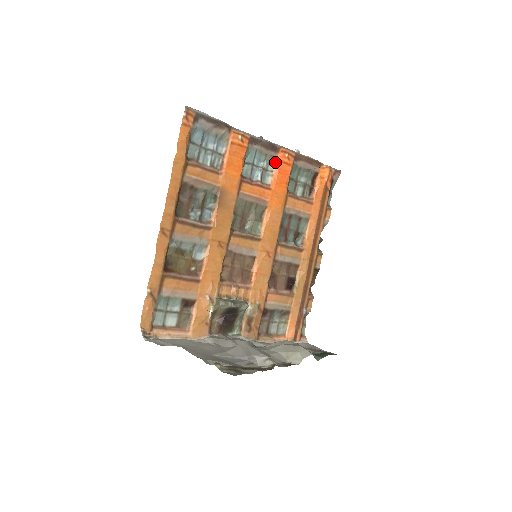
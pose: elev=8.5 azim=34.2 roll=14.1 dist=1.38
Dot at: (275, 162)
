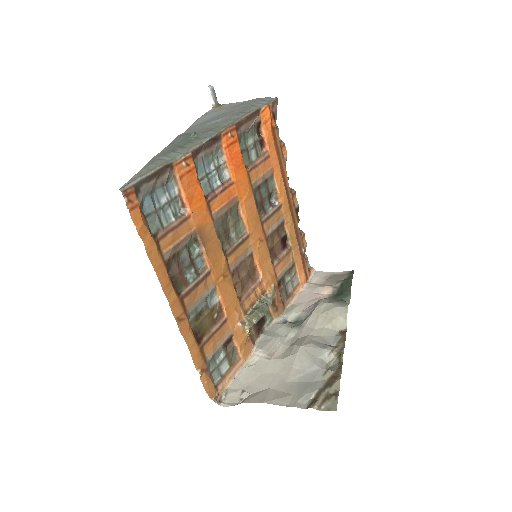
Dot at: (222, 151)
